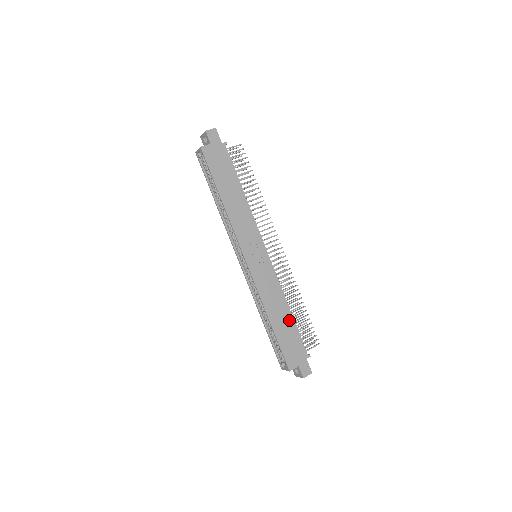
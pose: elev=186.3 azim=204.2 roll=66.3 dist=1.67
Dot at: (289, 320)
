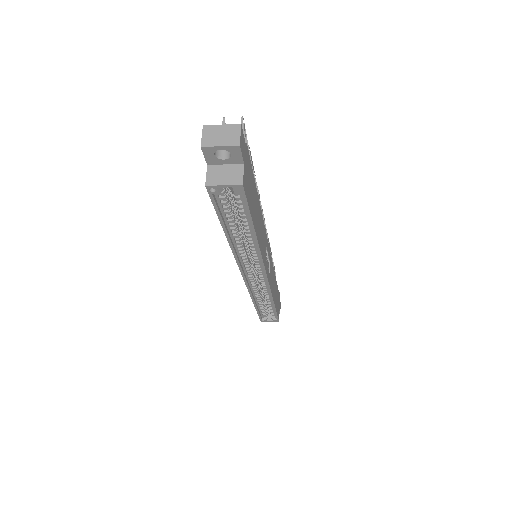
Dot at: occluded
